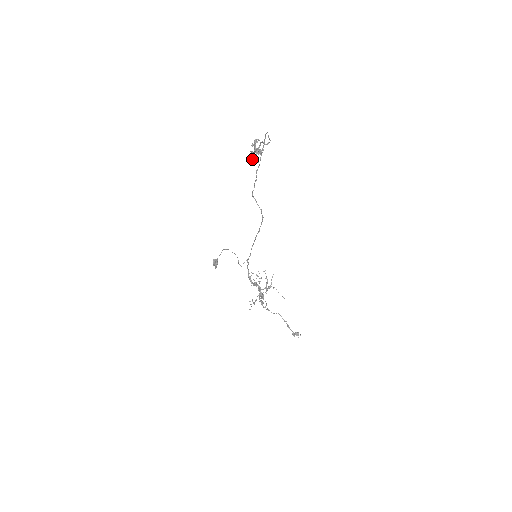
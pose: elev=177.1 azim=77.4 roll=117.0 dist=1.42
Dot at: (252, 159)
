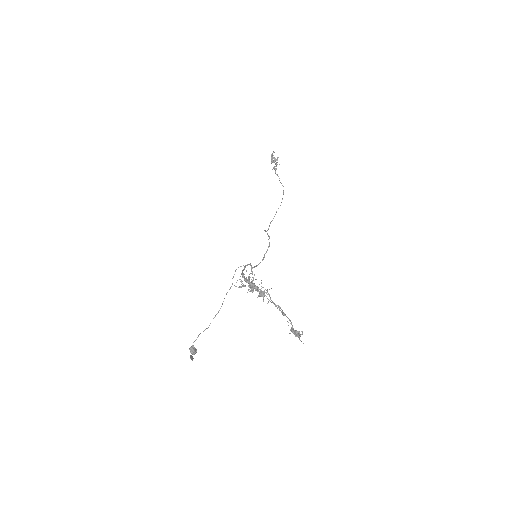
Dot at: (272, 154)
